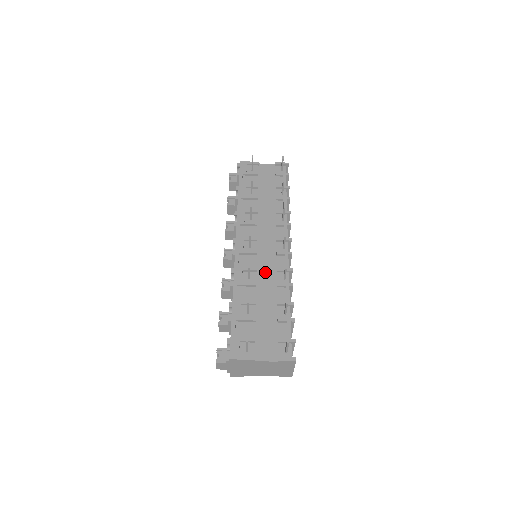
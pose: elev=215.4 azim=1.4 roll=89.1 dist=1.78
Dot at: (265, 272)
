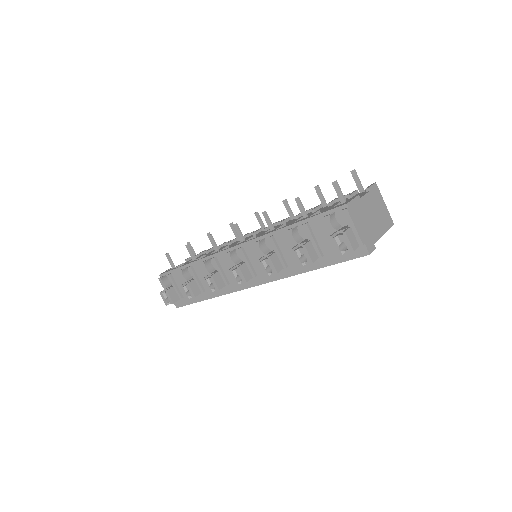
Dot at: occluded
